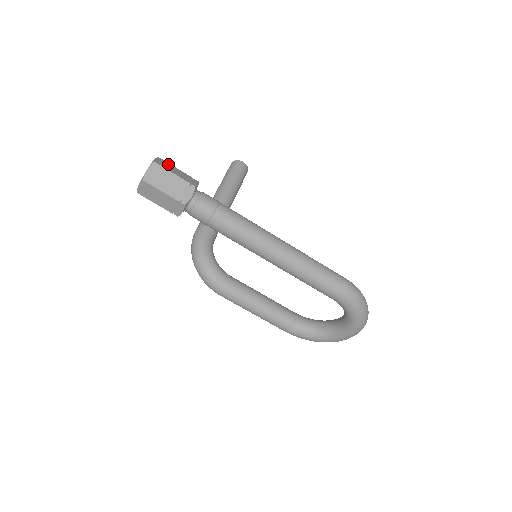
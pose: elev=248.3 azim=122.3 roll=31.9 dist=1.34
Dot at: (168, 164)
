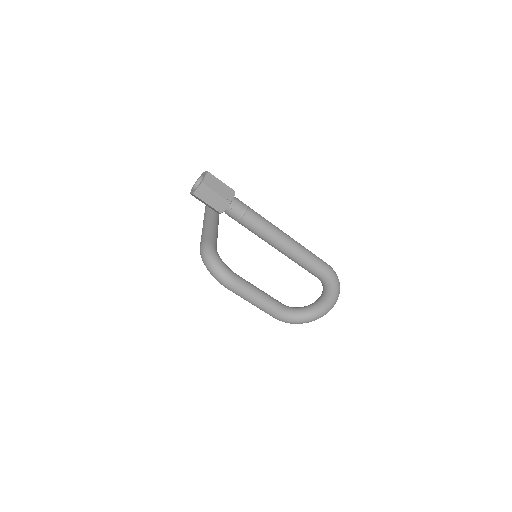
Dot at: occluded
